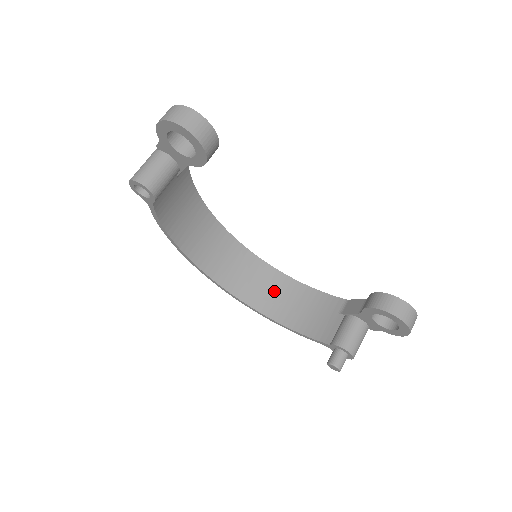
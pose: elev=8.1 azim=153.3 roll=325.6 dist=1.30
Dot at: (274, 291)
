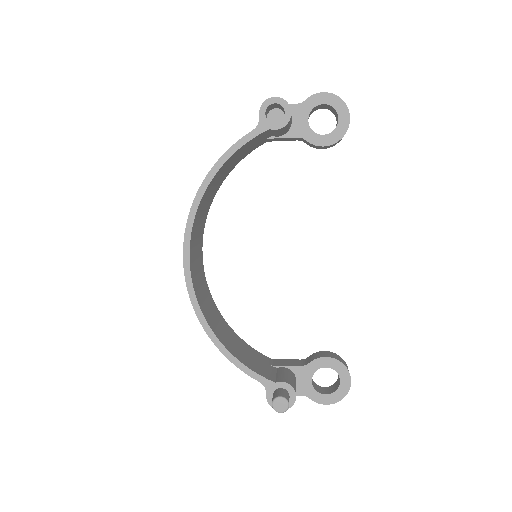
Dot at: (213, 313)
